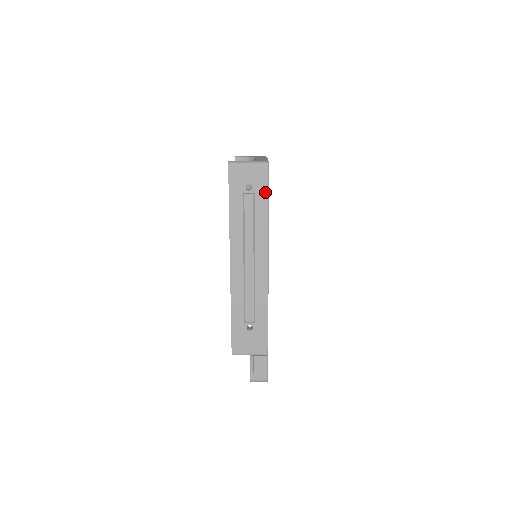
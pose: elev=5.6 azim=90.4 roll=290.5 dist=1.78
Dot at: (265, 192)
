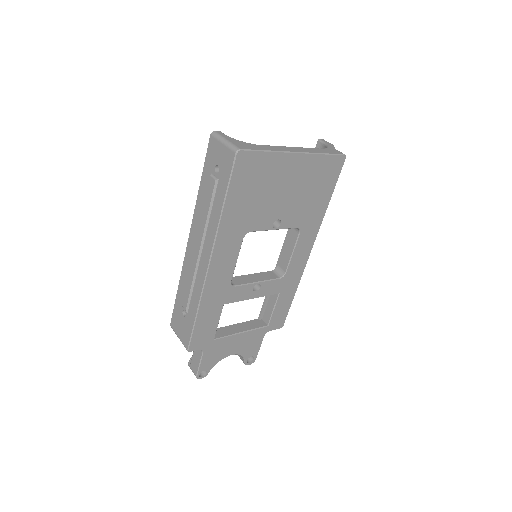
Dot at: (226, 183)
